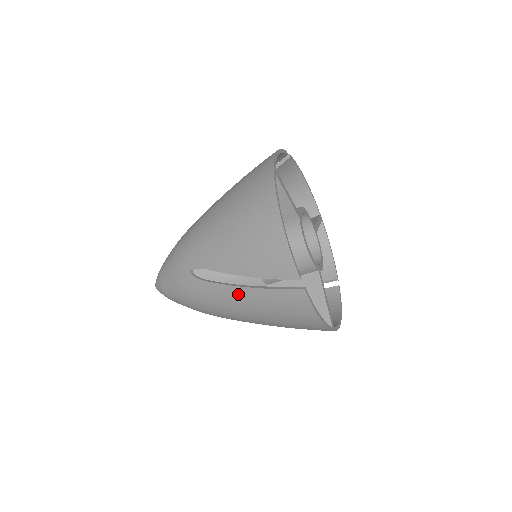
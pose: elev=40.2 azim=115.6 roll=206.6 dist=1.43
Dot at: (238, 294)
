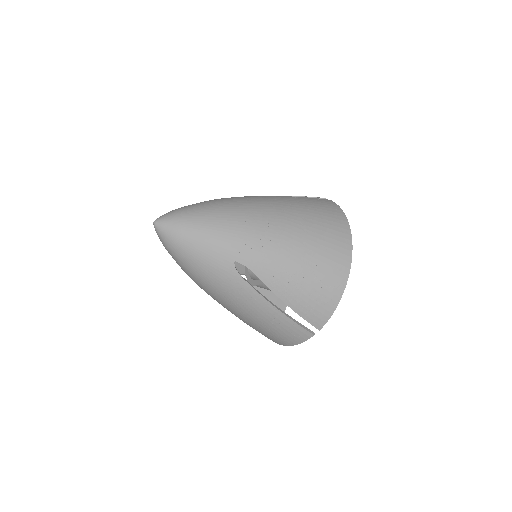
Dot at: (263, 306)
